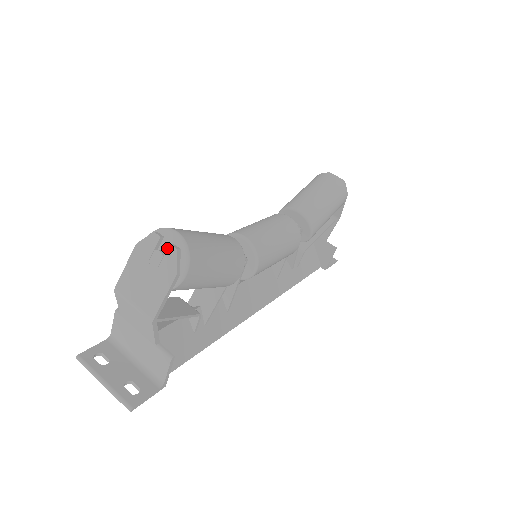
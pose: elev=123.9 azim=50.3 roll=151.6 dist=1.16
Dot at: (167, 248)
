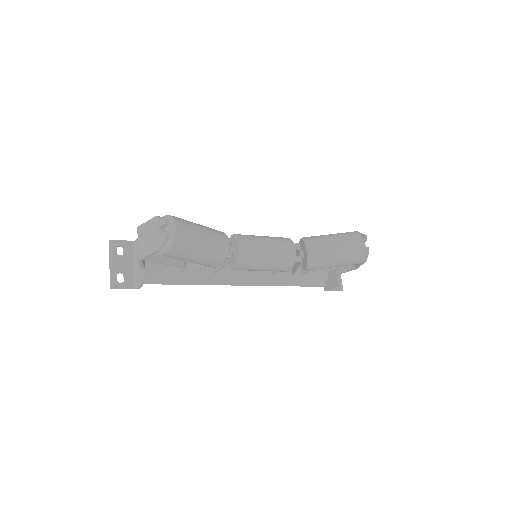
Dot at: (167, 231)
